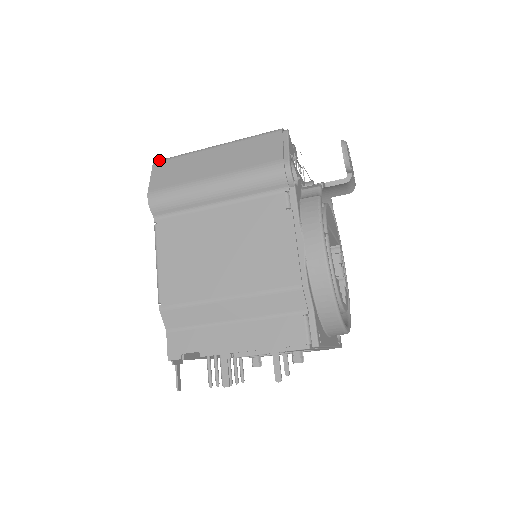
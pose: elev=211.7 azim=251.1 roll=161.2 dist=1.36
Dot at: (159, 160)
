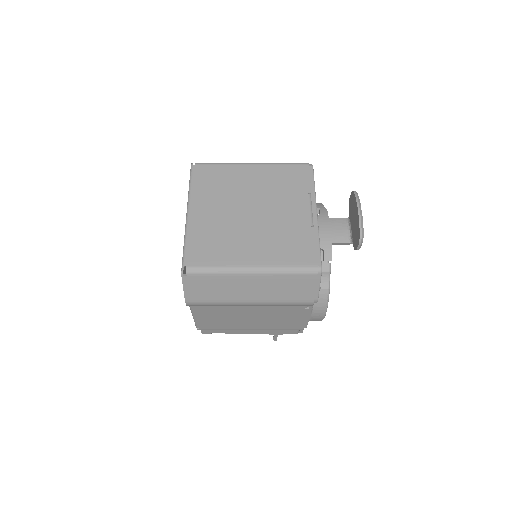
Dot at: (187, 272)
